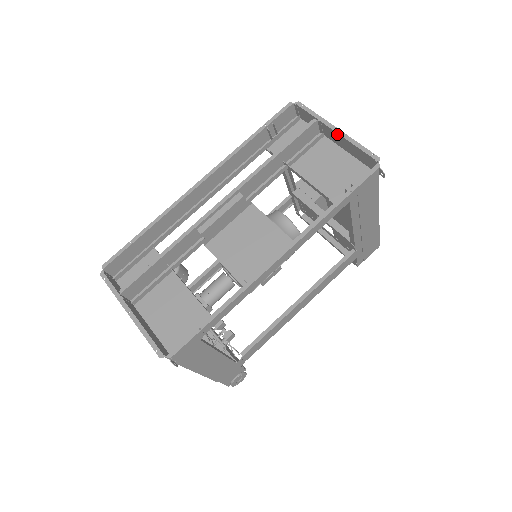
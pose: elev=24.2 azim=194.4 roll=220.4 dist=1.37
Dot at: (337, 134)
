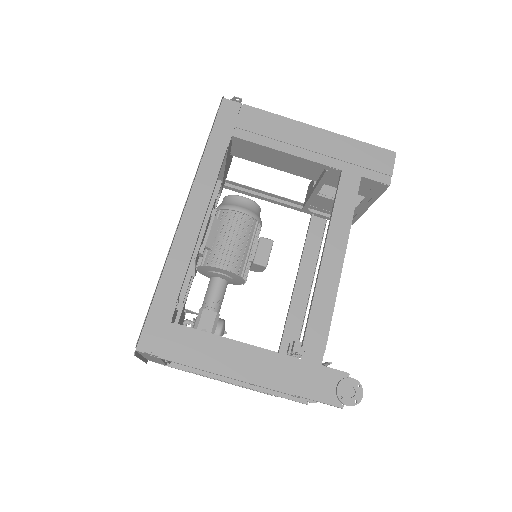
Dot at: occluded
